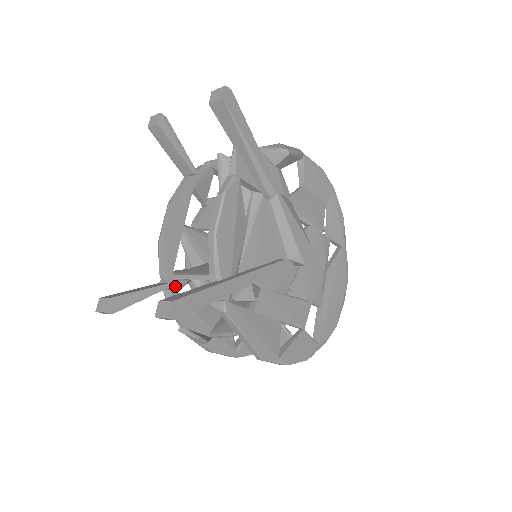
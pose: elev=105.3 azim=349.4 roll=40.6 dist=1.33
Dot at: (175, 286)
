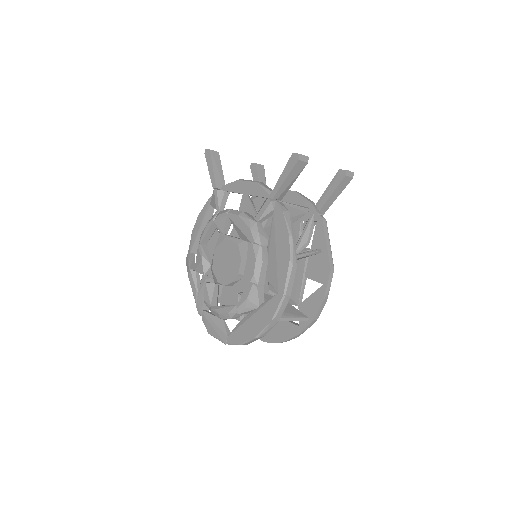
Dot at: occluded
